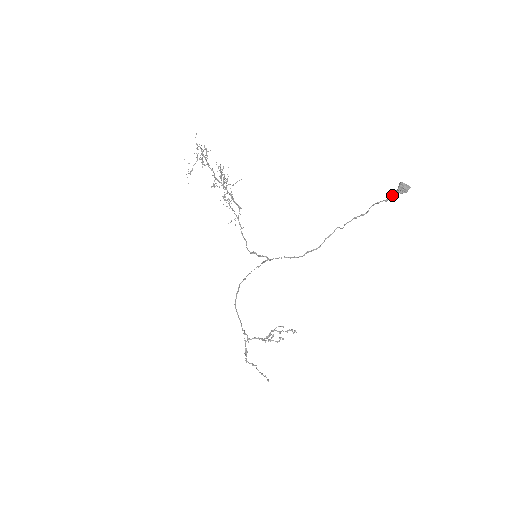
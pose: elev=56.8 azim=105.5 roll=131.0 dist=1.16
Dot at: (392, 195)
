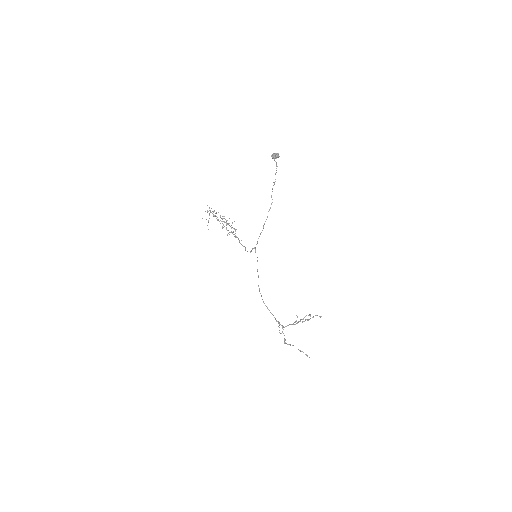
Dot at: (276, 164)
